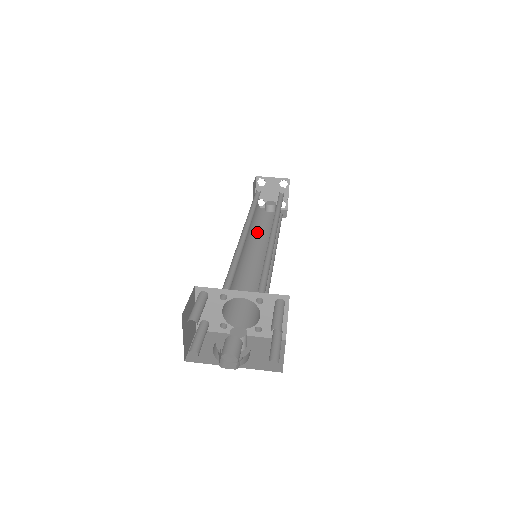
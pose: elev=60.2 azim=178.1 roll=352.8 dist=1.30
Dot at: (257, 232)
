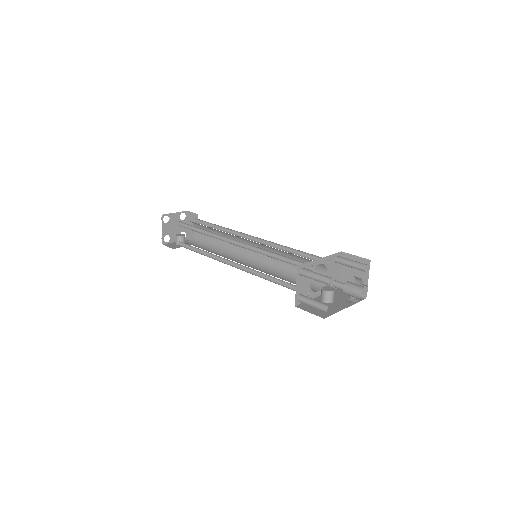
Dot at: occluded
